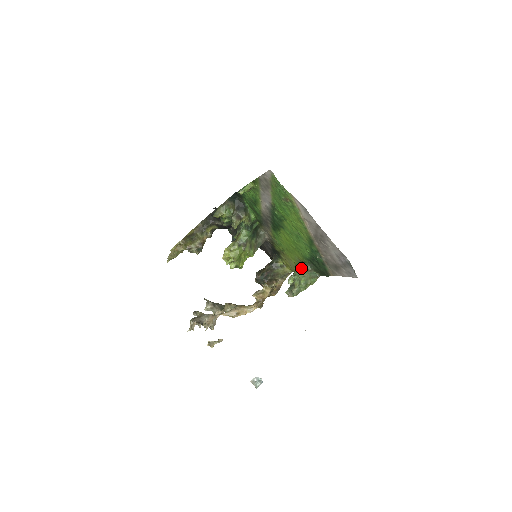
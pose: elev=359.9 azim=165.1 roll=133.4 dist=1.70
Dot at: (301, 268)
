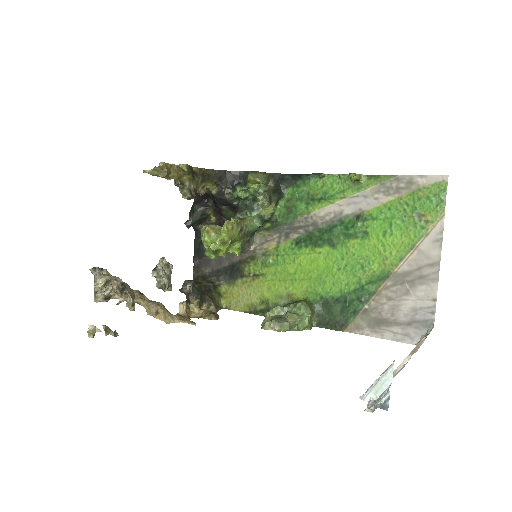
Dot at: (309, 303)
